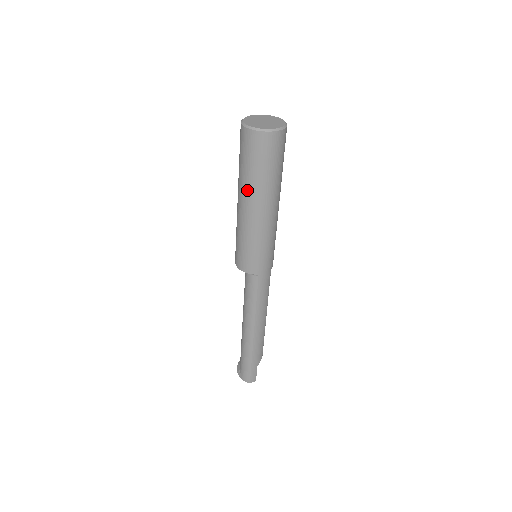
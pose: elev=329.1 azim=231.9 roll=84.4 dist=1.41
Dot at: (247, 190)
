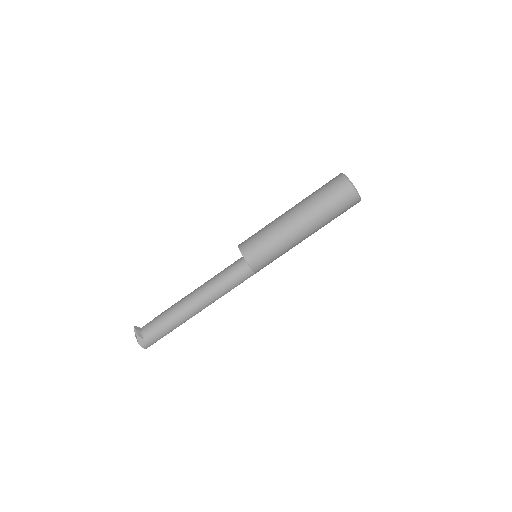
Dot at: (317, 223)
